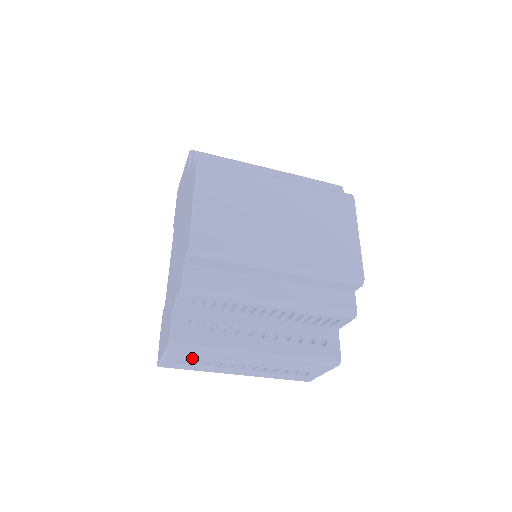
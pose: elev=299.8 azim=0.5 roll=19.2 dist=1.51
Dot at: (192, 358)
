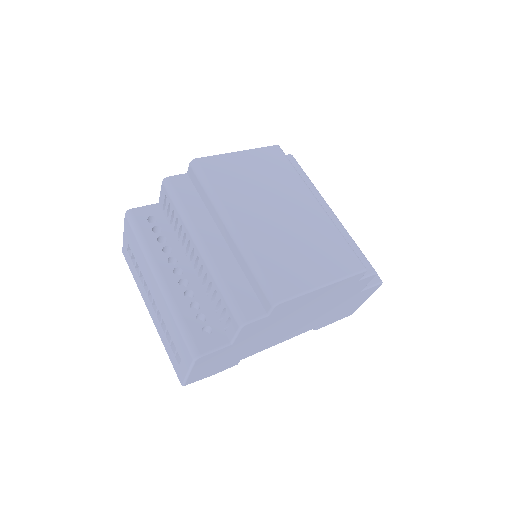
Dot at: (133, 249)
